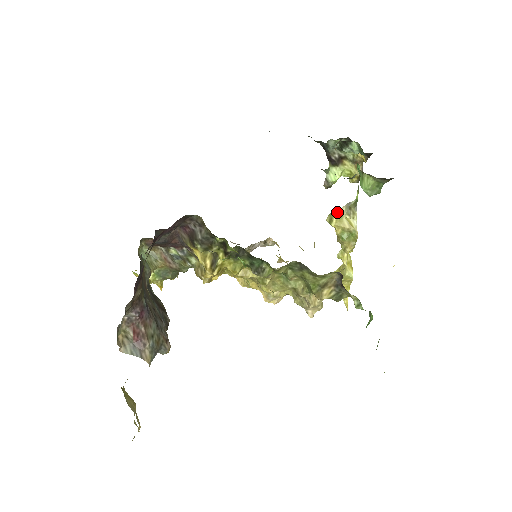
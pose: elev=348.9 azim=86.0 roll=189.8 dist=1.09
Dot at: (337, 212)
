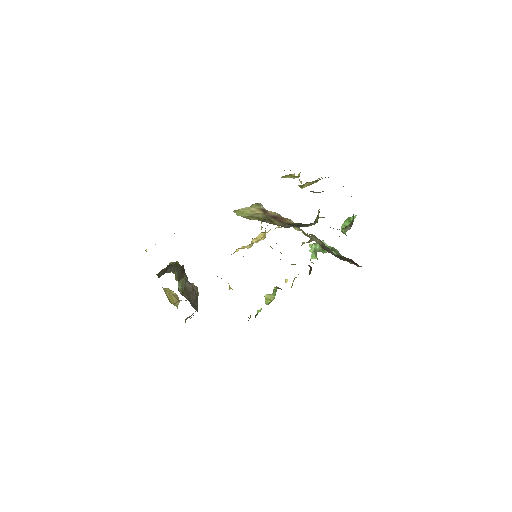
Dot at: (308, 183)
